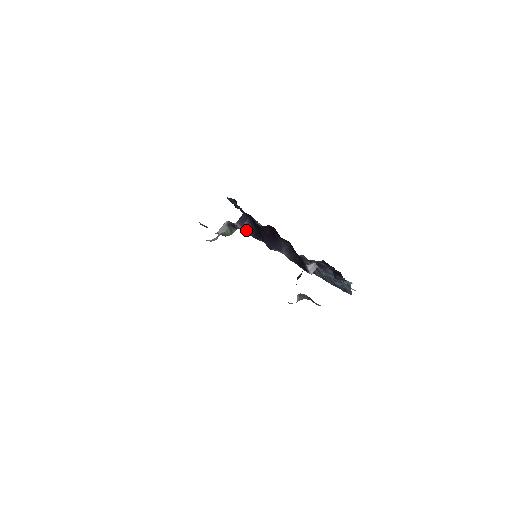
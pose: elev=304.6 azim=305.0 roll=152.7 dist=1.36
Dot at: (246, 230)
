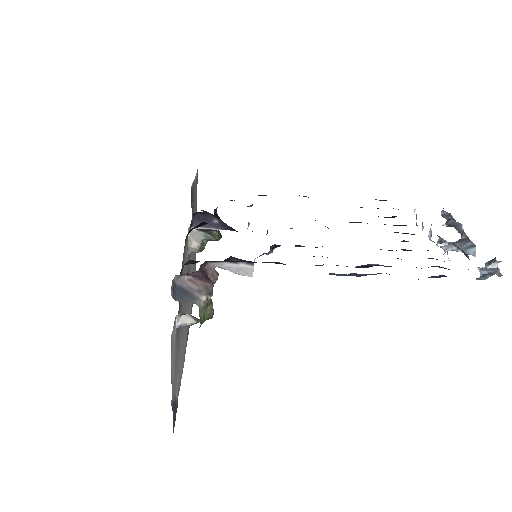
Dot at: (226, 228)
